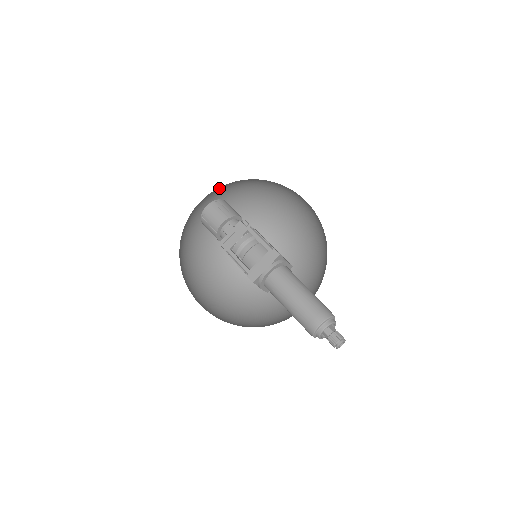
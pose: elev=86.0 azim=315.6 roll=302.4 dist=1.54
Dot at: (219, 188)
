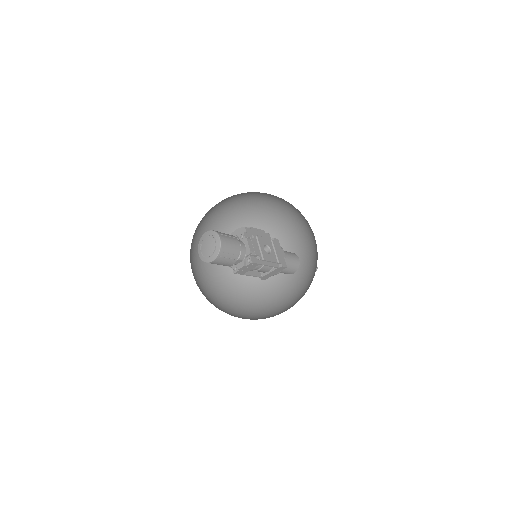
Dot at: occluded
